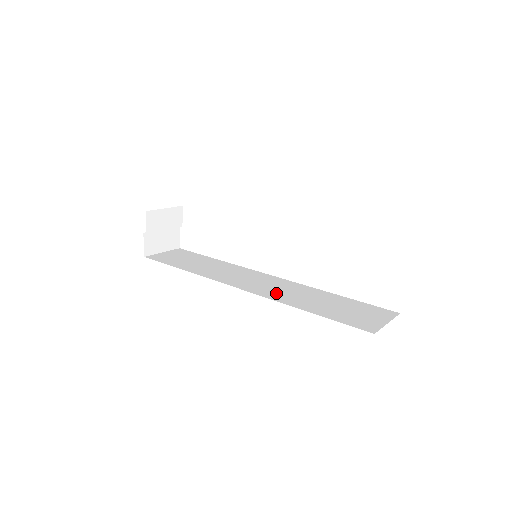
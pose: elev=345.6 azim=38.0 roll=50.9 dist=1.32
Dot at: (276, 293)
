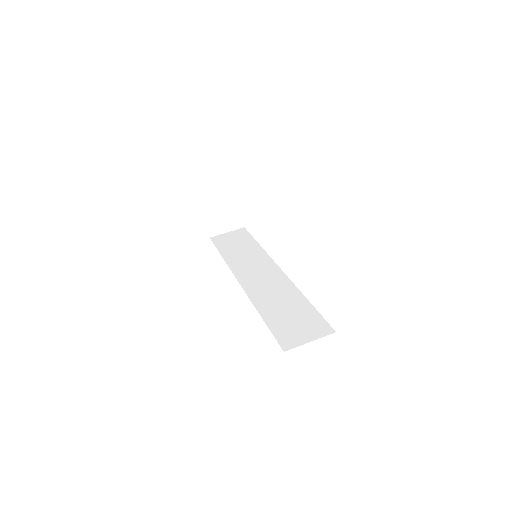
Dot at: (260, 292)
